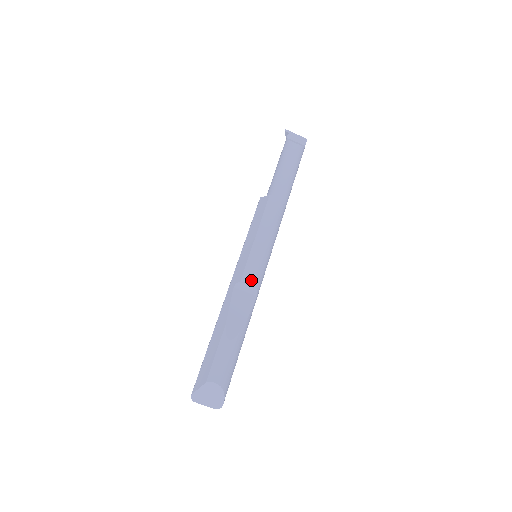
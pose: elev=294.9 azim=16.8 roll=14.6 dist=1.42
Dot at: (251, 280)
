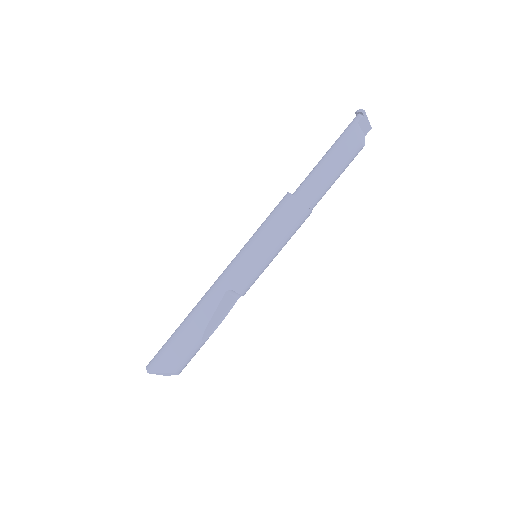
Dot at: (245, 292)
